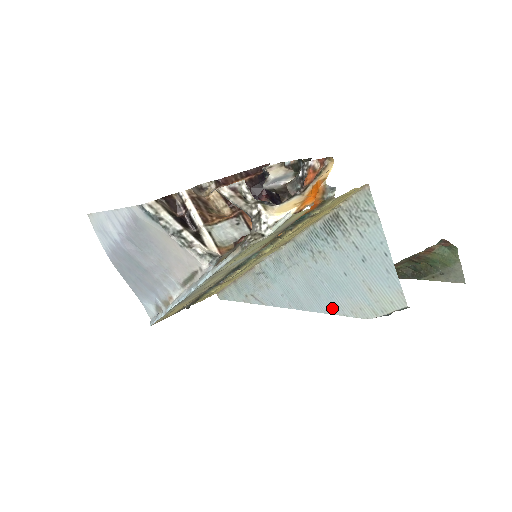
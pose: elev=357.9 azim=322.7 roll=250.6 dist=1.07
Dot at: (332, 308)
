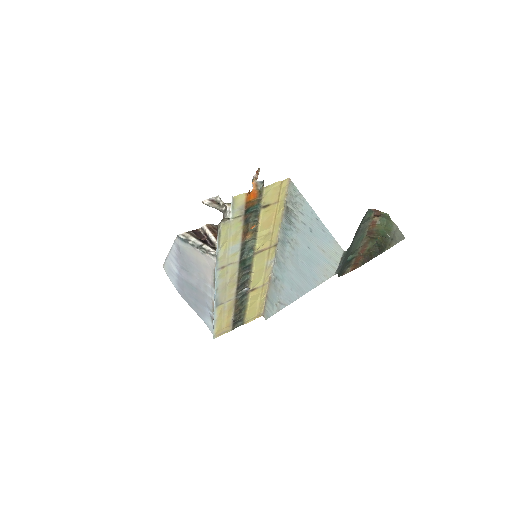
Dot at: (315, 280)
